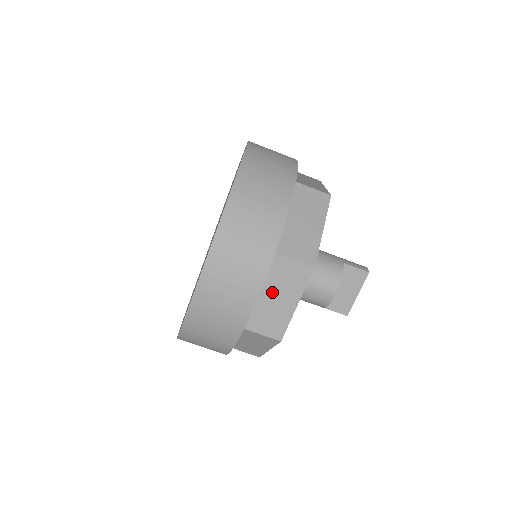
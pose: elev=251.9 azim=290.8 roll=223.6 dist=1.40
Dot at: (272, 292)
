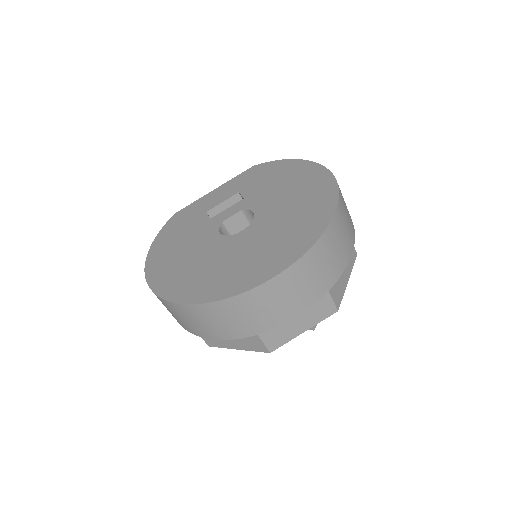
Dot at: occluded
